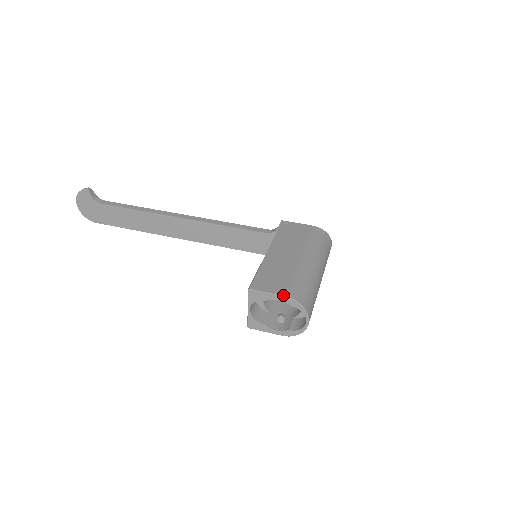
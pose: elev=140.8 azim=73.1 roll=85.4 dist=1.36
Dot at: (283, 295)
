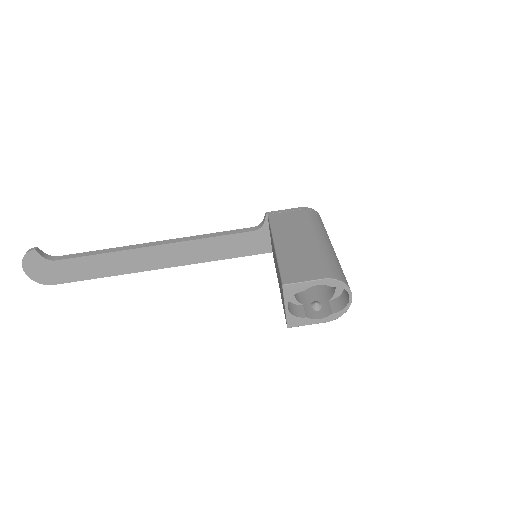
Dot at: (321, 278)
